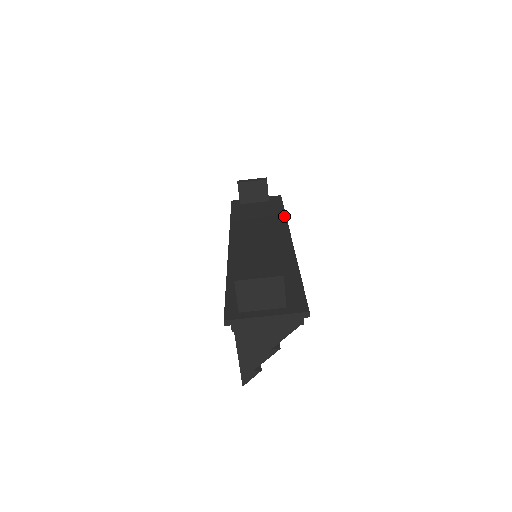
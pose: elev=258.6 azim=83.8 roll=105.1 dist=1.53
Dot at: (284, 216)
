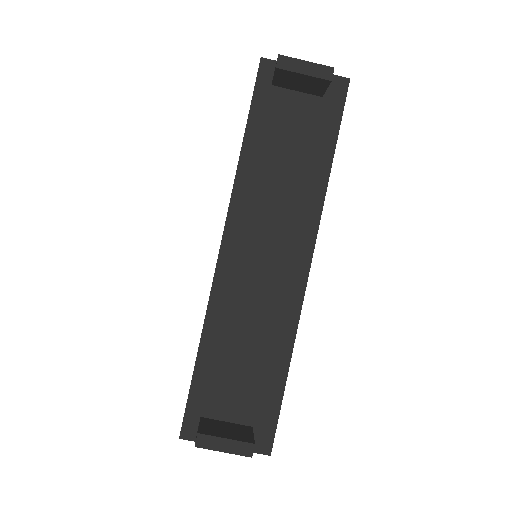
Dot at: (325, 181)
